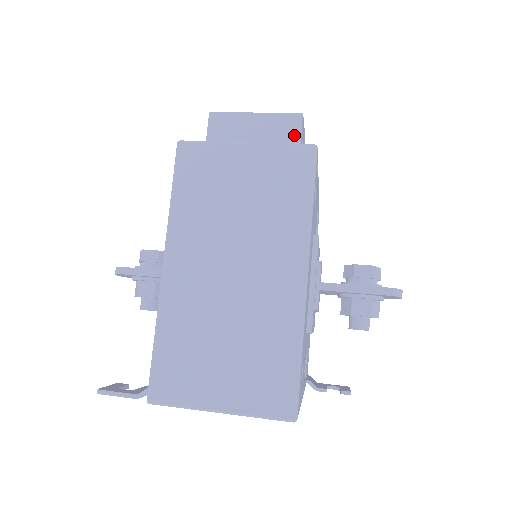
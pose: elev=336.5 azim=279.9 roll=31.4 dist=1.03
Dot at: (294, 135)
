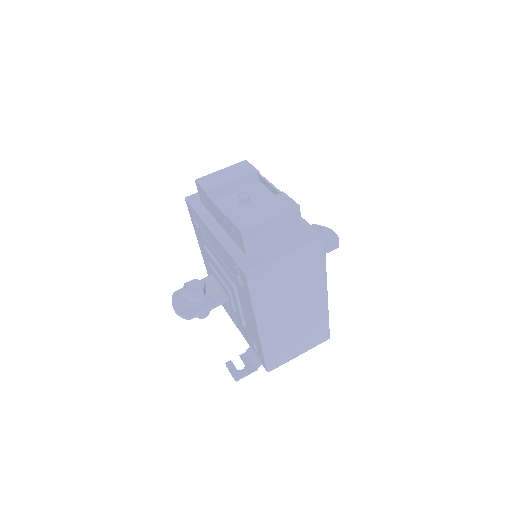
Dot at: (297, 220)
